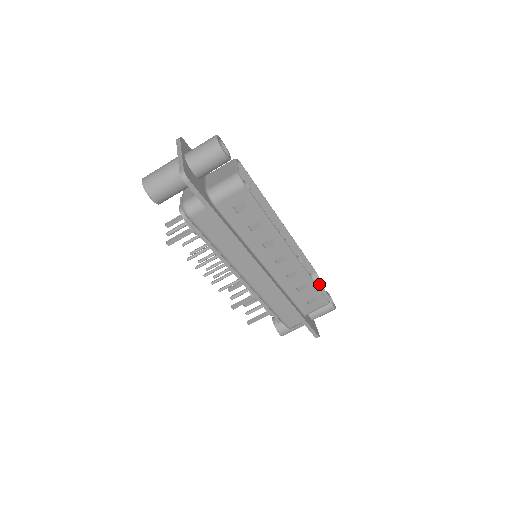
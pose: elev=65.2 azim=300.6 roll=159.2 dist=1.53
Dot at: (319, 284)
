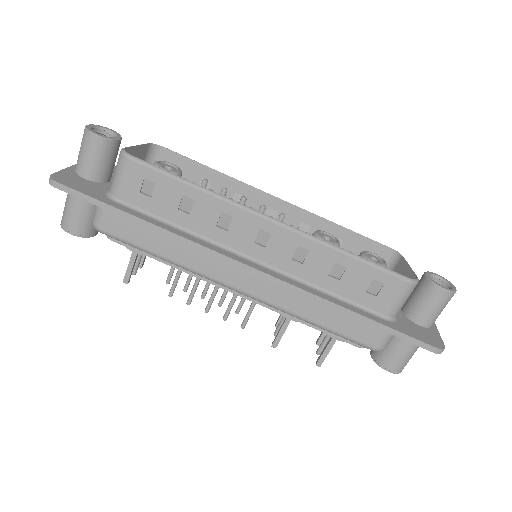
Dot at: (402, 264)
